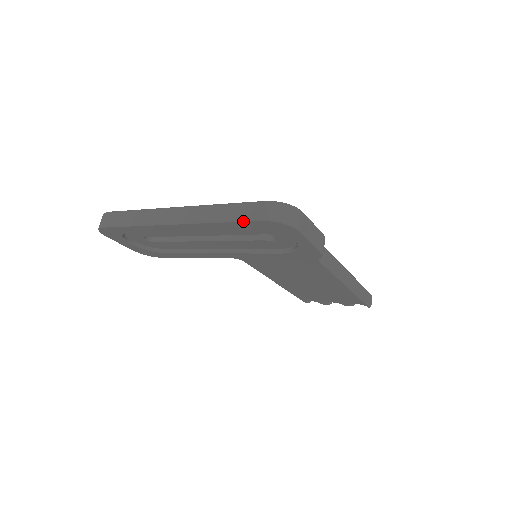
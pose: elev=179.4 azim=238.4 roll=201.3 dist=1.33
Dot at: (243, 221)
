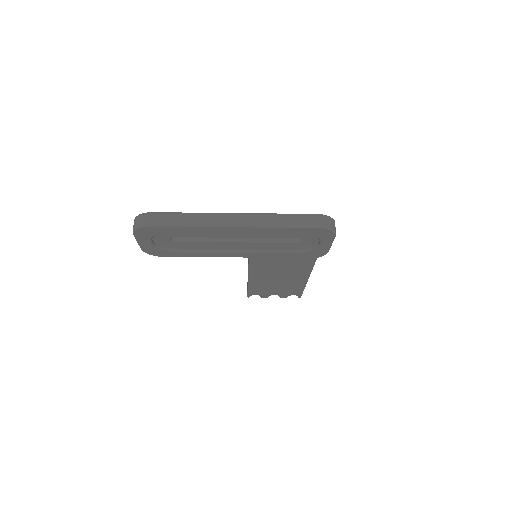
Dot at: (303, 227)
